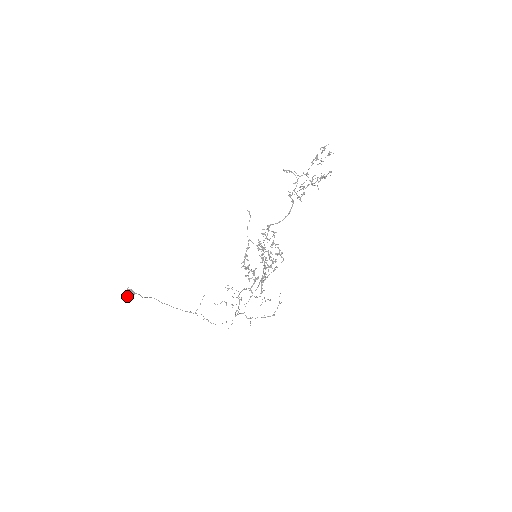
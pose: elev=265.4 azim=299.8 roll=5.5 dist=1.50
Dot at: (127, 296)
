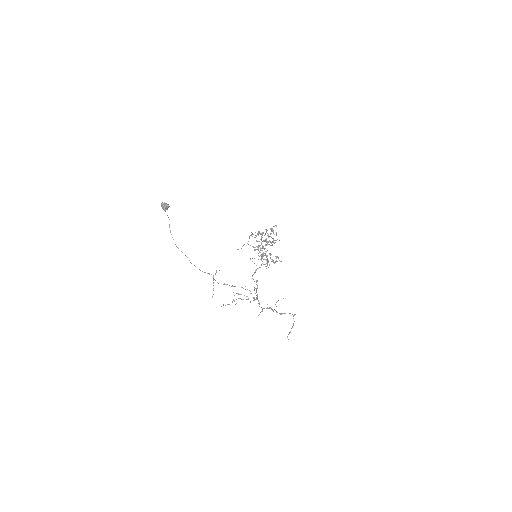
Dot at: (163, 203)
